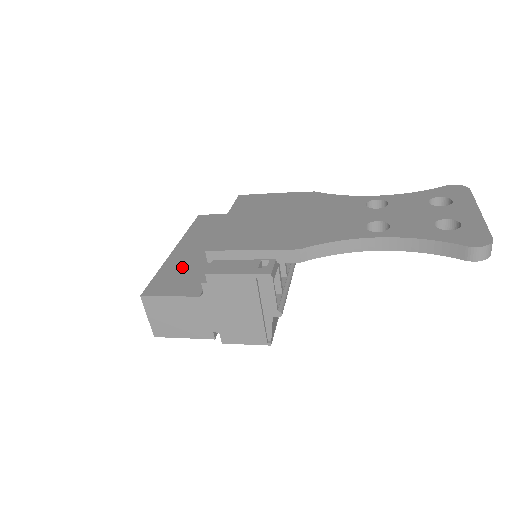
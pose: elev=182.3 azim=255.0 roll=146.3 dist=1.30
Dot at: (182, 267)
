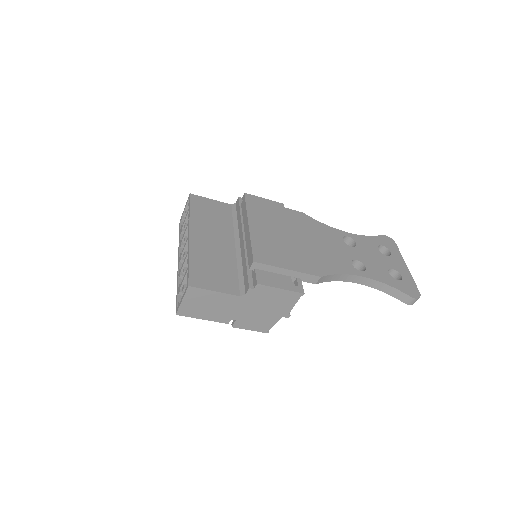
Dot at: (209, 259)
